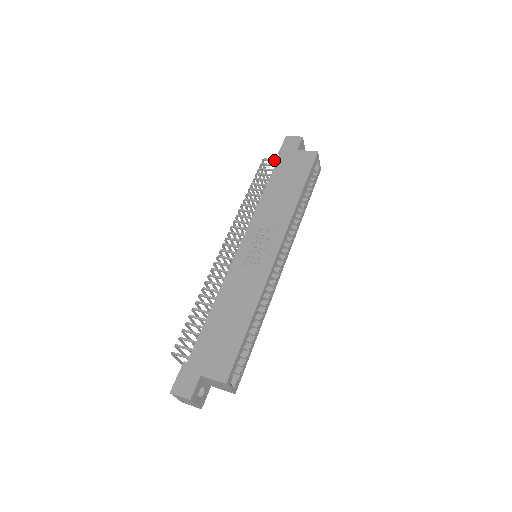
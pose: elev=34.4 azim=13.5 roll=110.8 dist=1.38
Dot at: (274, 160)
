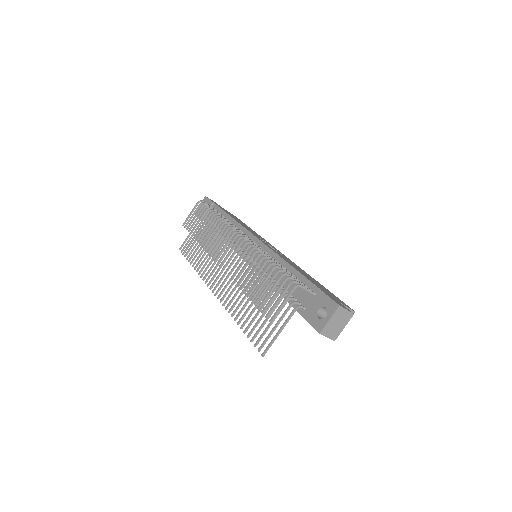
Dot at: occluded
